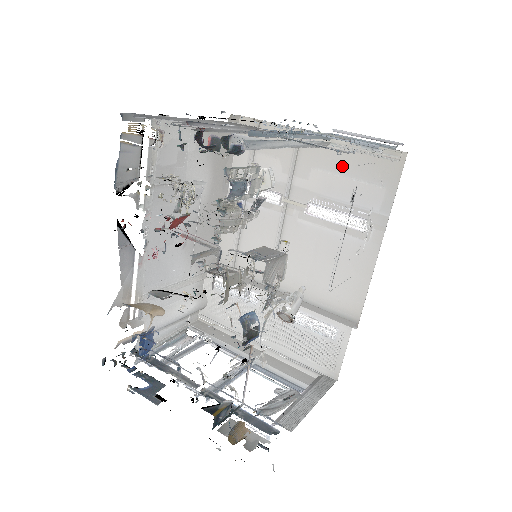
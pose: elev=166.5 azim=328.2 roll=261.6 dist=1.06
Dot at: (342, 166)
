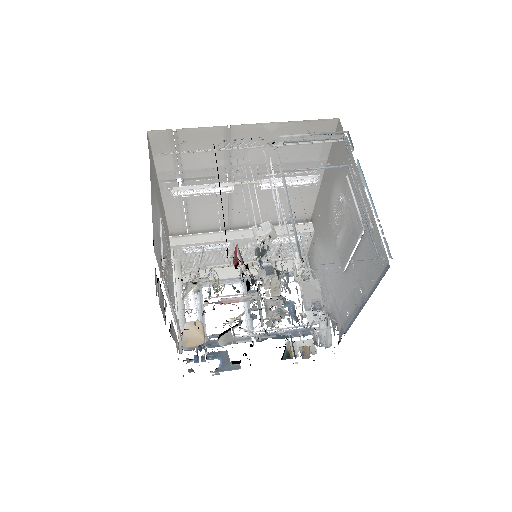
Dot at: occluded
